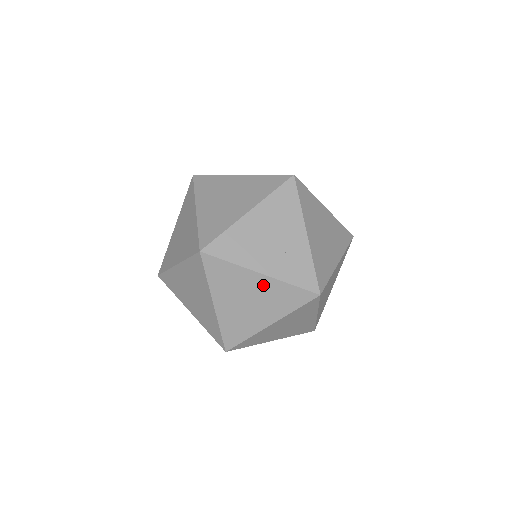
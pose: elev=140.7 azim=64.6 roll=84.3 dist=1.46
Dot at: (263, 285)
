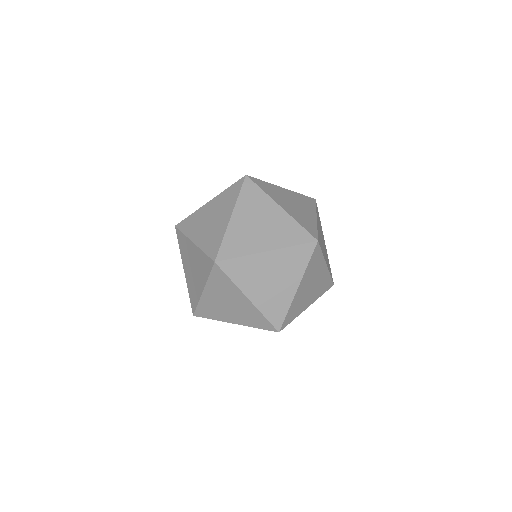
Dot at: (278, 216)
